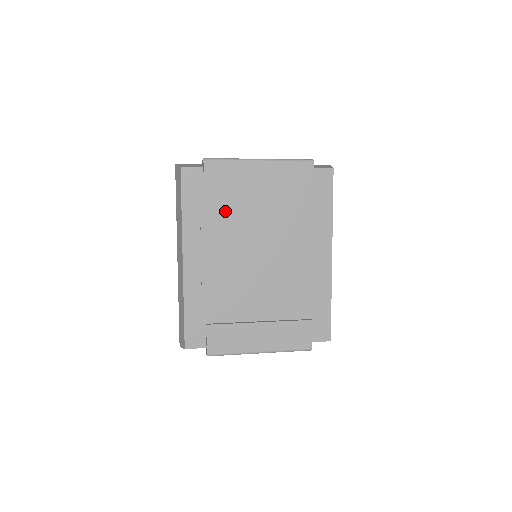
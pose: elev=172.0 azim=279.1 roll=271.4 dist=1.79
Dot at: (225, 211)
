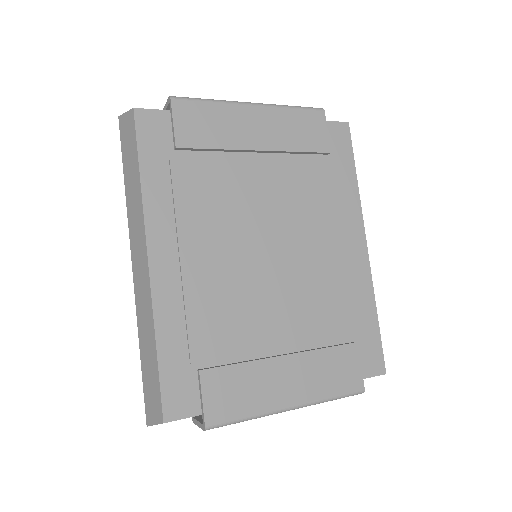
Dot at: (210, 177)
